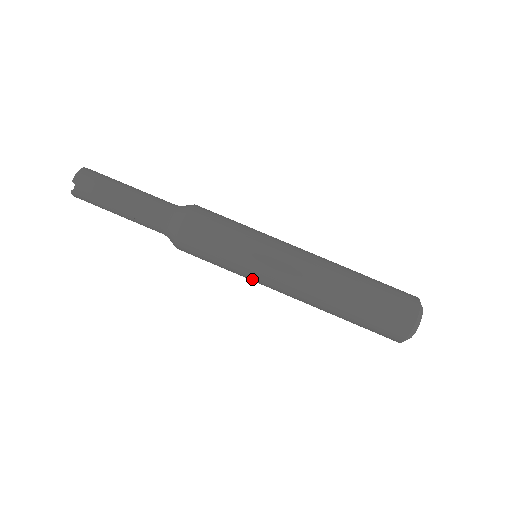
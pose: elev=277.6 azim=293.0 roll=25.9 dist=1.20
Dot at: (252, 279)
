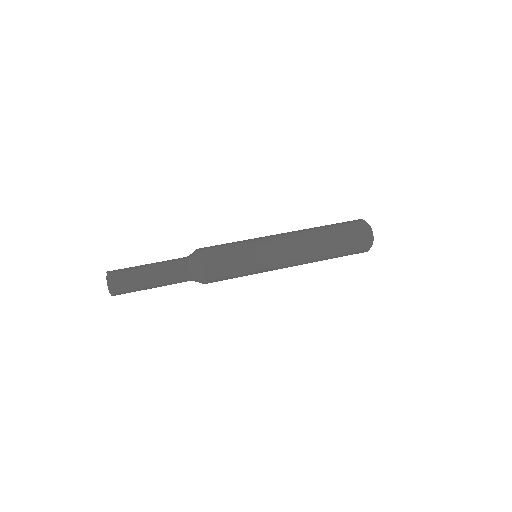
Dot at: (263, 249)
